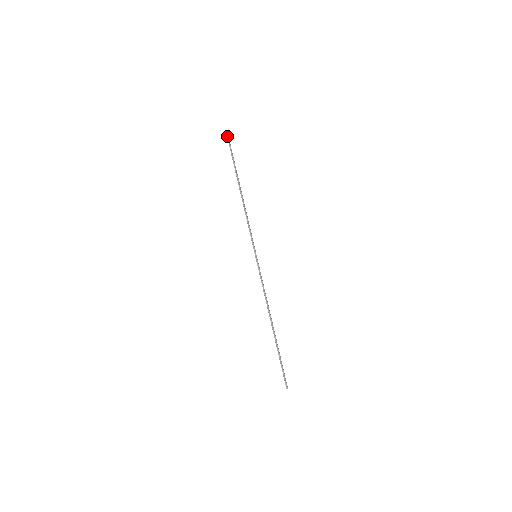
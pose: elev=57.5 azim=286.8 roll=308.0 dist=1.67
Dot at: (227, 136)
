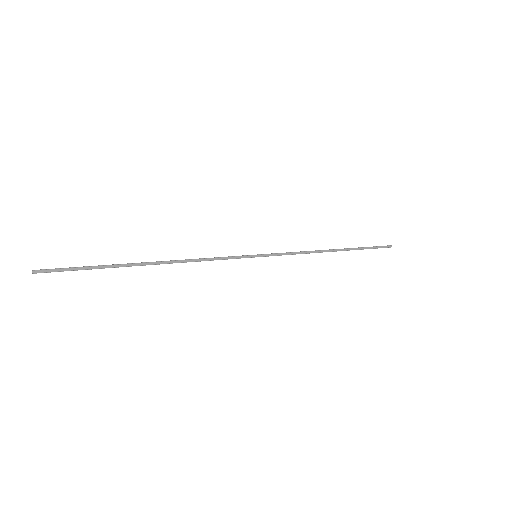
Dot at: occluded
